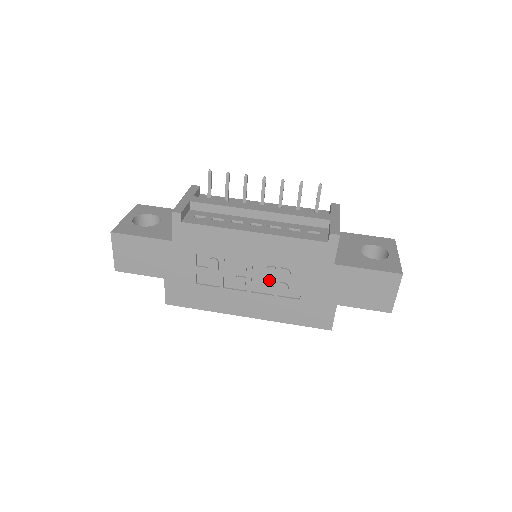
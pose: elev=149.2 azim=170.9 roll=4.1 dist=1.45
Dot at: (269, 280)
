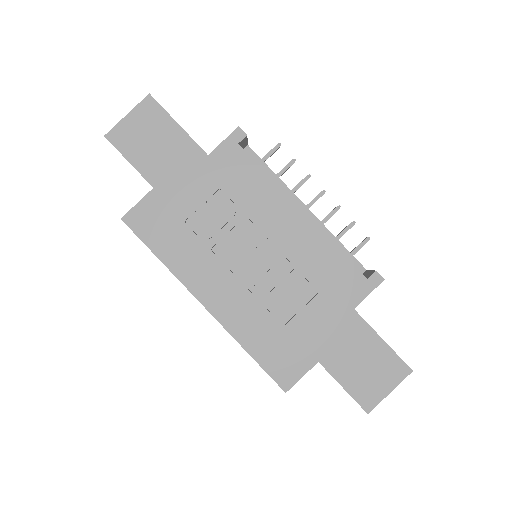
Dot at: (271, 277)
